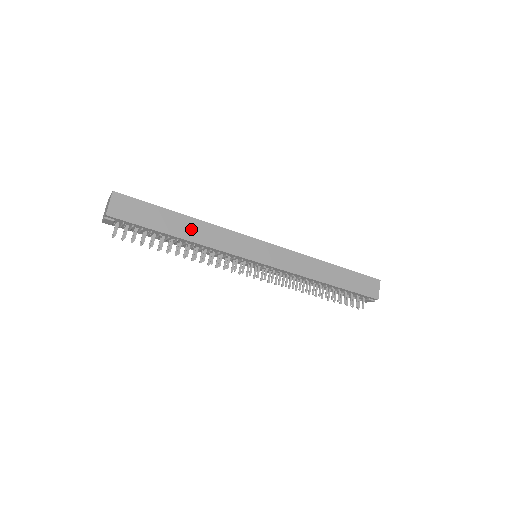
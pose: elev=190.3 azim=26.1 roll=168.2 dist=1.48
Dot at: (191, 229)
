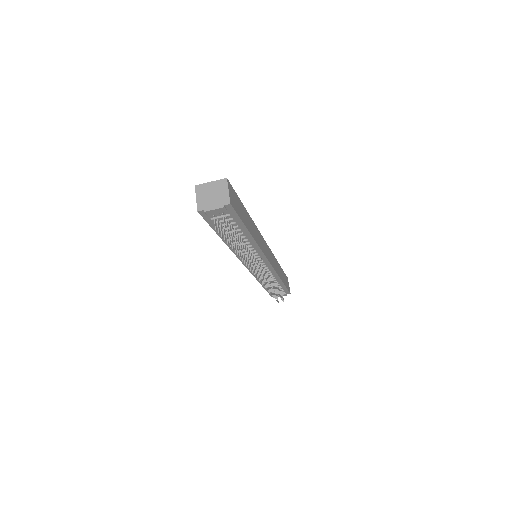
Dot at: (251, 226)
